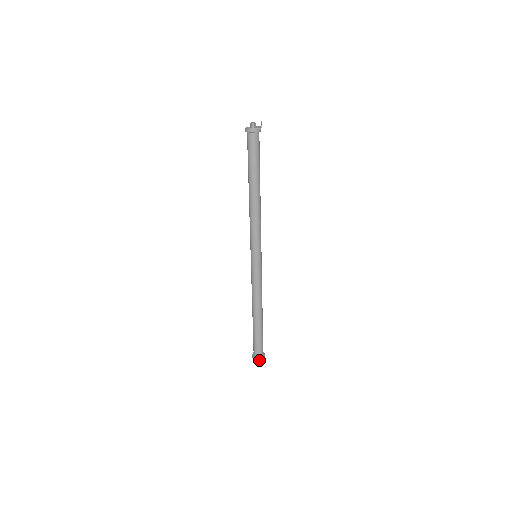
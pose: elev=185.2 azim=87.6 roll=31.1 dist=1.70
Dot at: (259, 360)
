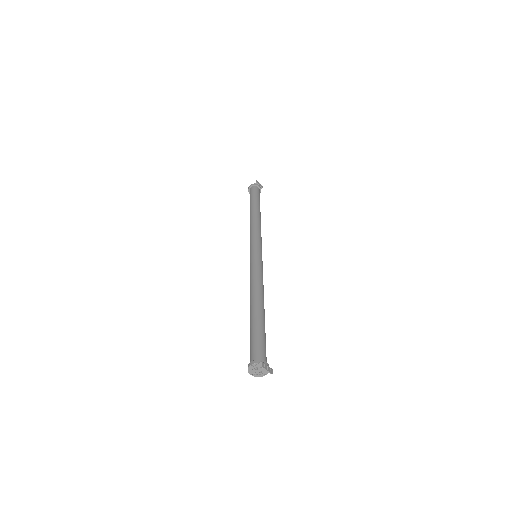
Dot at: (252, 364)
